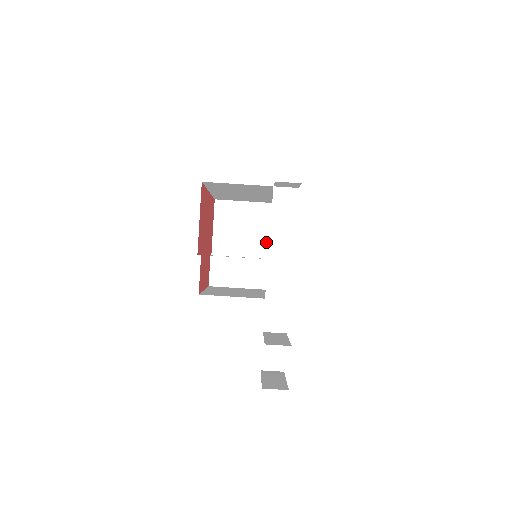
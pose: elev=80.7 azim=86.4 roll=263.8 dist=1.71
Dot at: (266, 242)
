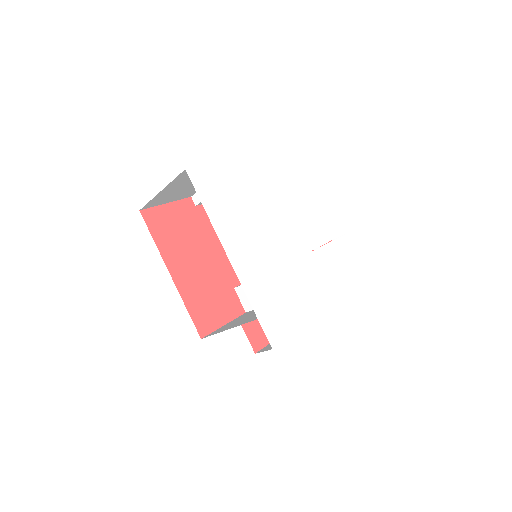
Dot at: occluded
